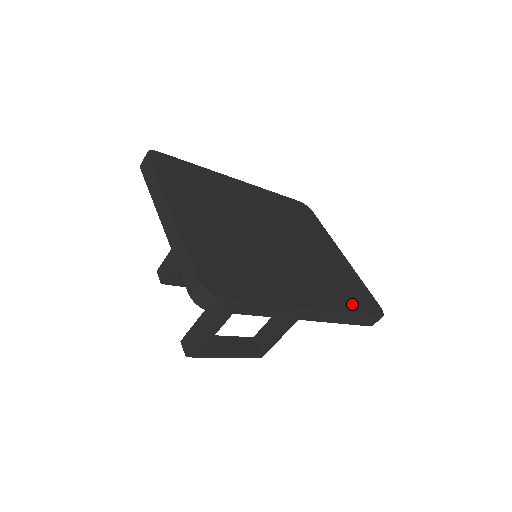
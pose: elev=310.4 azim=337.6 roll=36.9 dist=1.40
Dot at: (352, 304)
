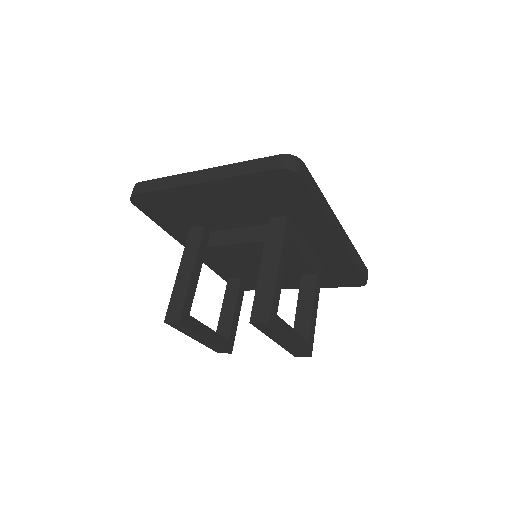
Dot at: occluded
